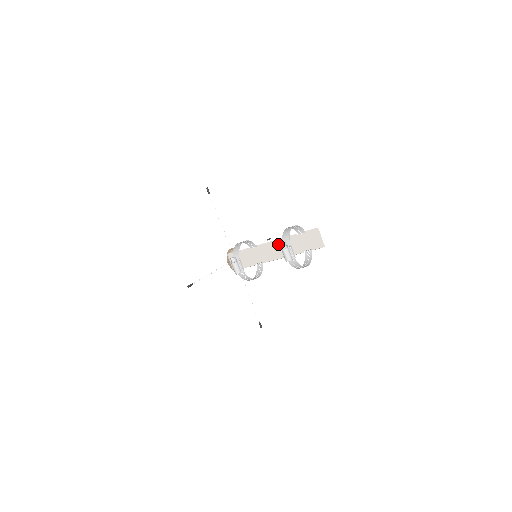
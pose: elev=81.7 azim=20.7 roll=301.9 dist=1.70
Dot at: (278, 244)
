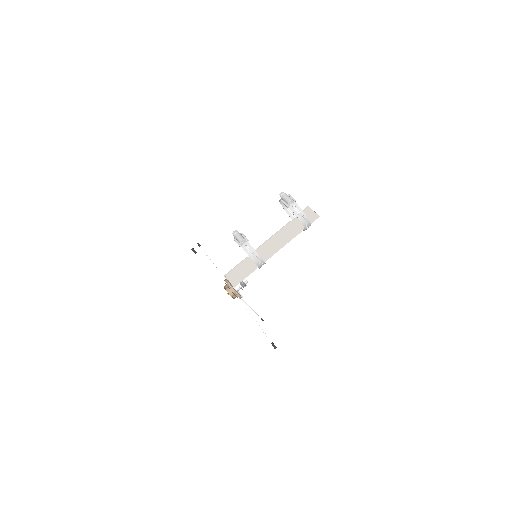
Dot at: (276, 238)
